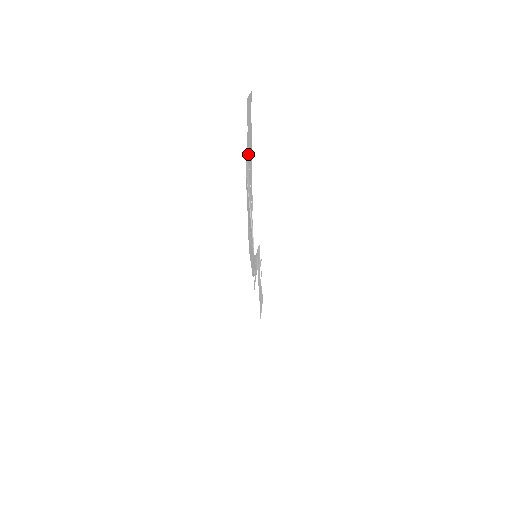
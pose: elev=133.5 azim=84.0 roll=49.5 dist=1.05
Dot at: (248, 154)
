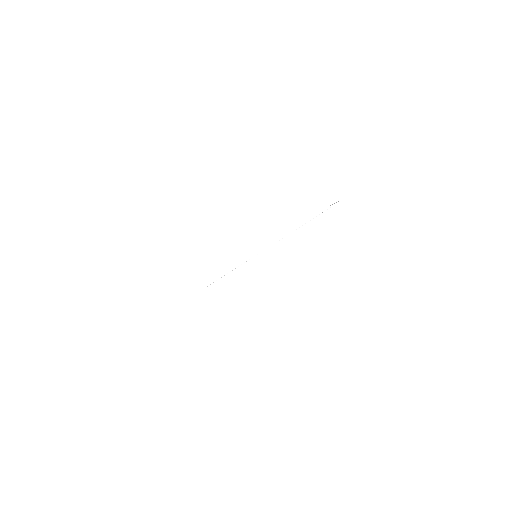
Dot at: occluded
